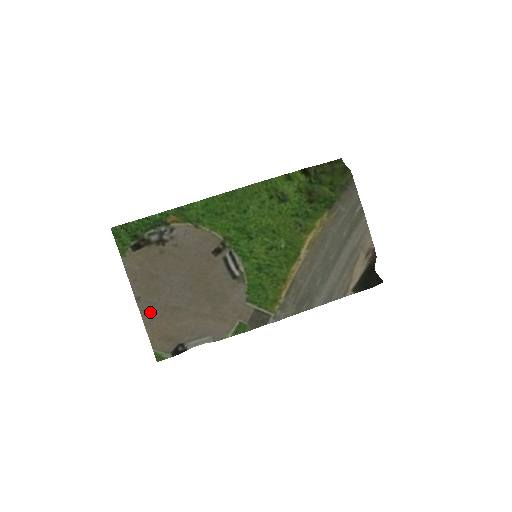
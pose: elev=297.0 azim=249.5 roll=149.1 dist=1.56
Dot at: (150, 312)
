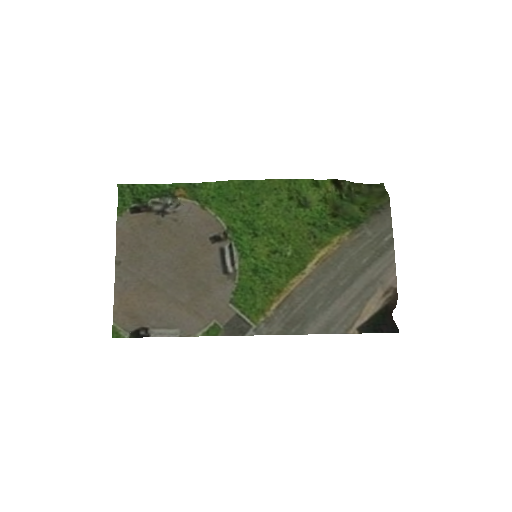
Dot at: (125, 281)
